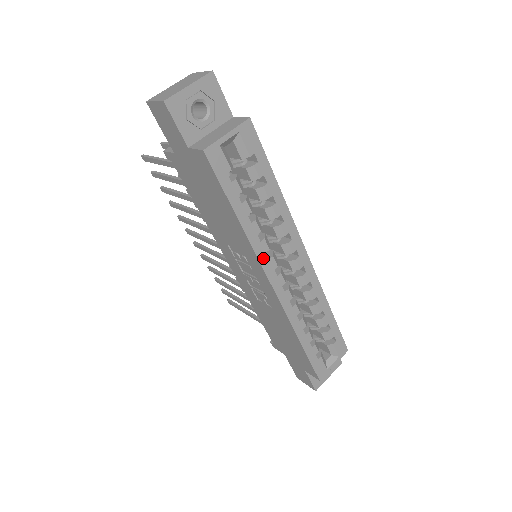
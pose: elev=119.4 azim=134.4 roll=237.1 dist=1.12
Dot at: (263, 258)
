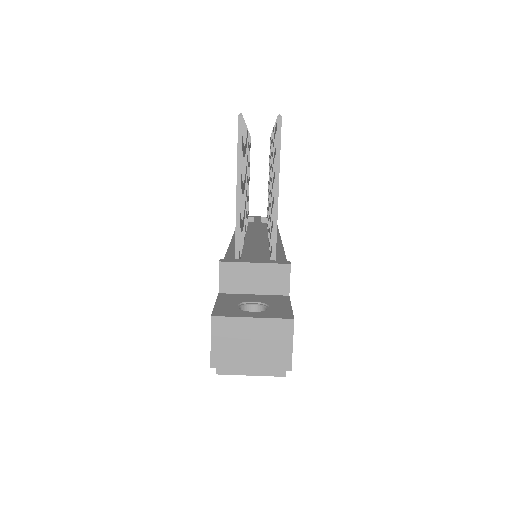
Dot at: occluded
